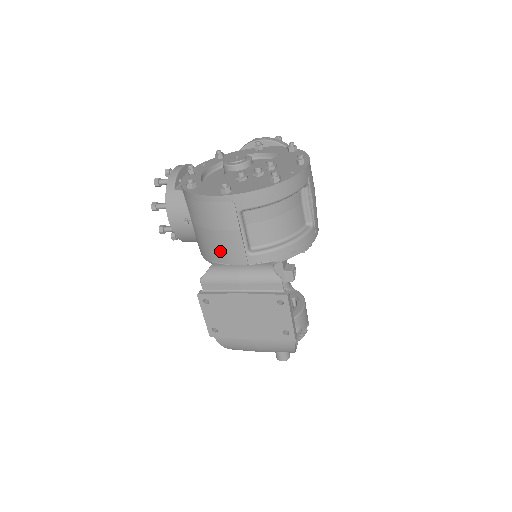
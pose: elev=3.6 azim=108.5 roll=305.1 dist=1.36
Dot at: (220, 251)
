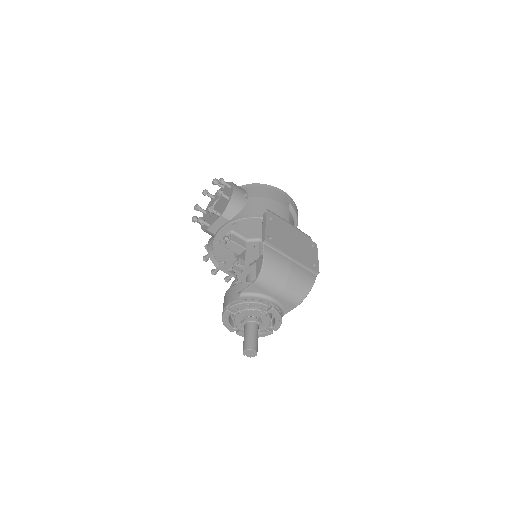
Dot at: (274, 211)
